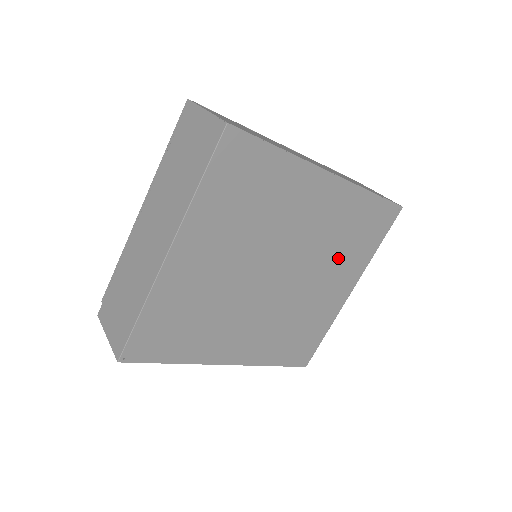
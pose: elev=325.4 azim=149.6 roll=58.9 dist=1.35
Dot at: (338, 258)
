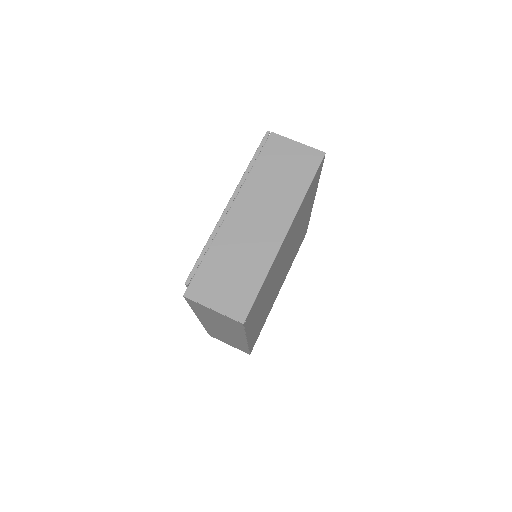
Dot at: occluded
